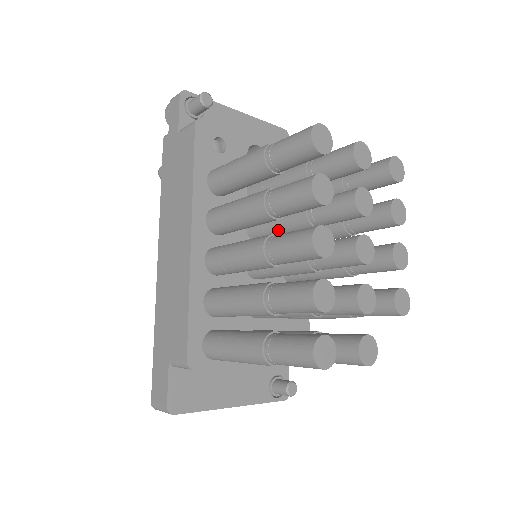
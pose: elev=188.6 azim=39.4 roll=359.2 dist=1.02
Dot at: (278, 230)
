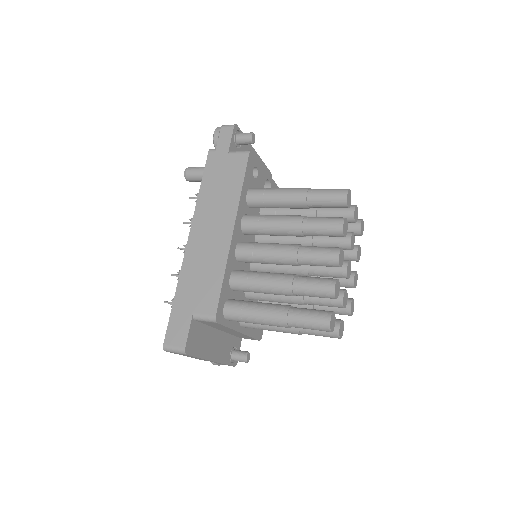
Dot at: (284, 243)
